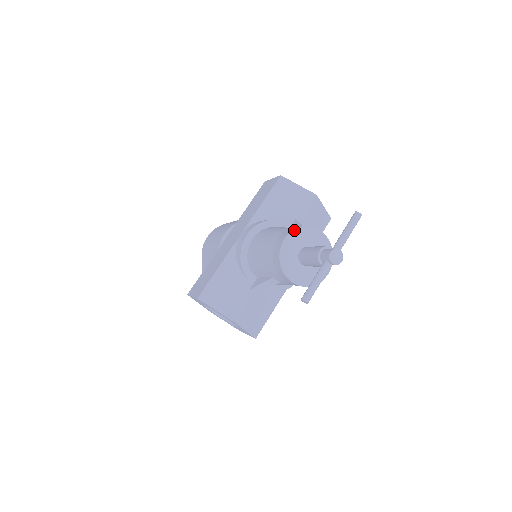
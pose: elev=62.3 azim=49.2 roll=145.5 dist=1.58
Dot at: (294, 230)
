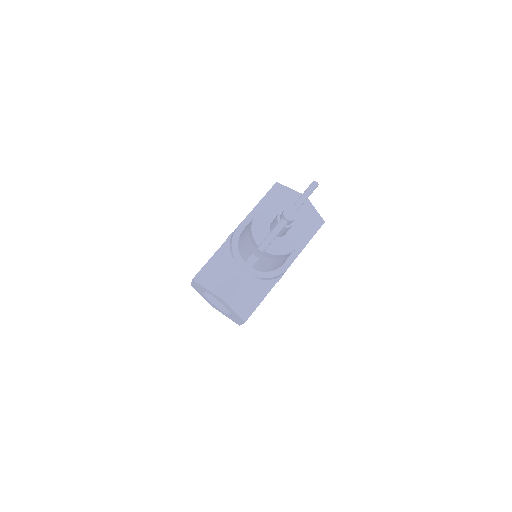
Dot at: (266, 206)
